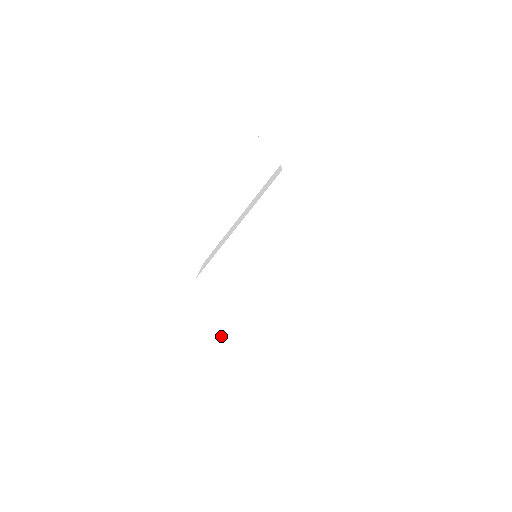
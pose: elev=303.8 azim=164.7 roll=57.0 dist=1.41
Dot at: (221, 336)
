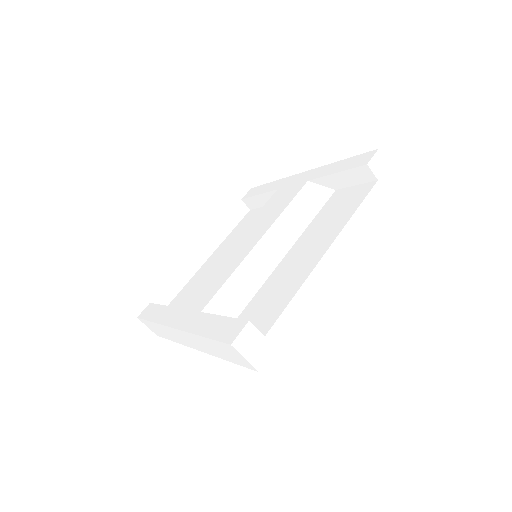
Dot at: occluded
